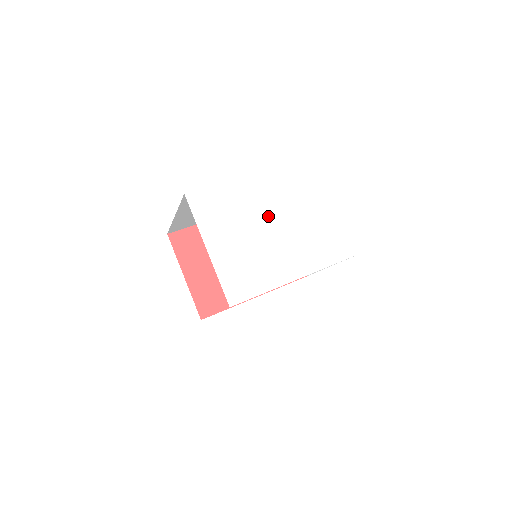
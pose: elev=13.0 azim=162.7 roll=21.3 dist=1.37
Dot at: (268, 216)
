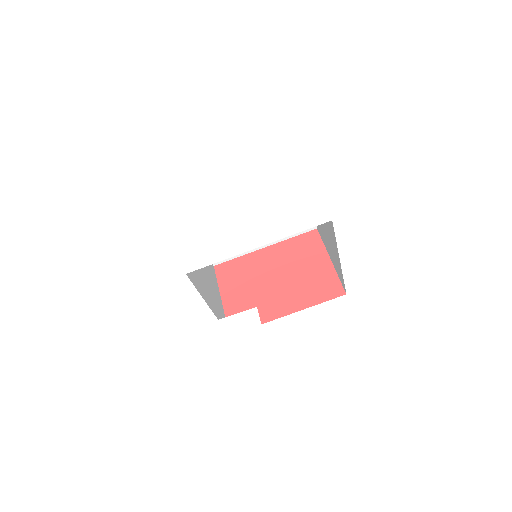
Dot at: (238, 203)
